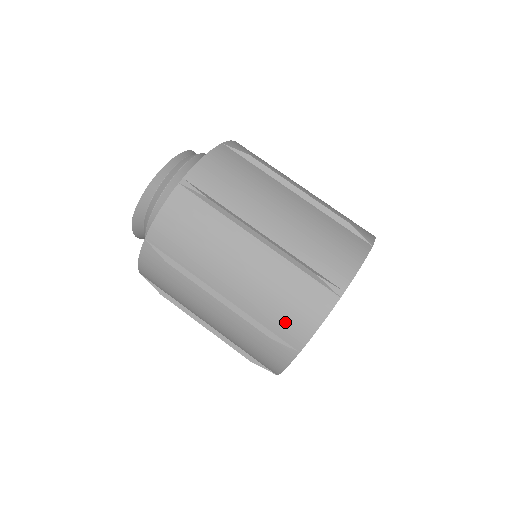
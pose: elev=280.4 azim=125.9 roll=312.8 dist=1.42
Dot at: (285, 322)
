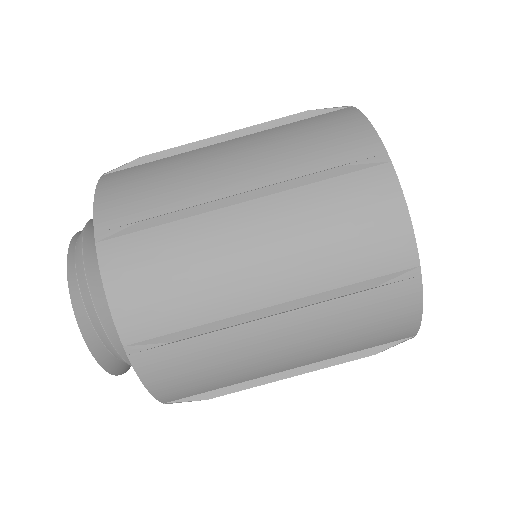
Dot at: (380, 338)
